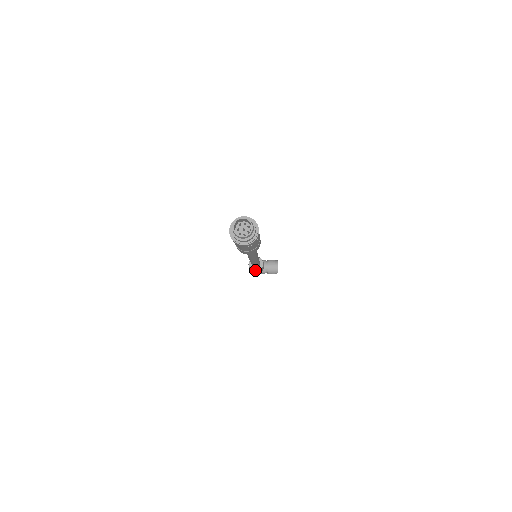
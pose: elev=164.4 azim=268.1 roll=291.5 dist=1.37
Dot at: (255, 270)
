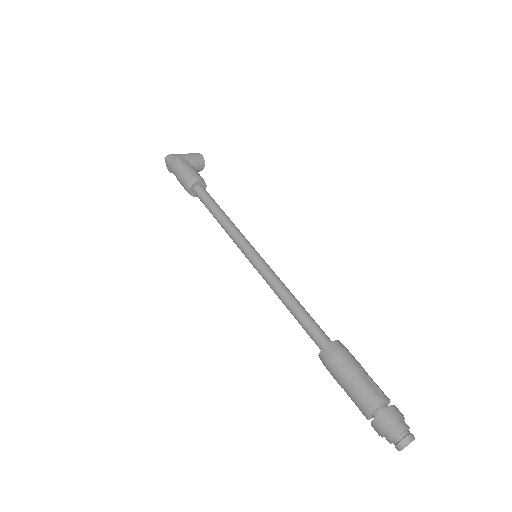
Dot at: (195, 196)
